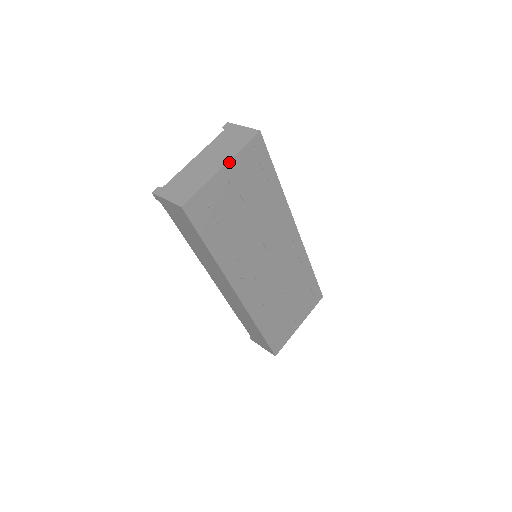
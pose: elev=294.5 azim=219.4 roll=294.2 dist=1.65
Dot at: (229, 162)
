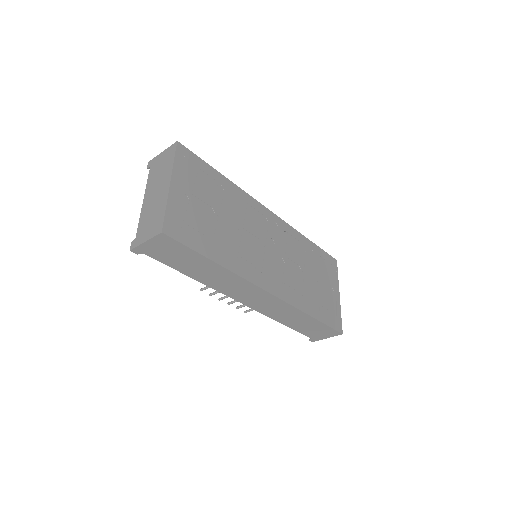
Dot at: (172, 177)
